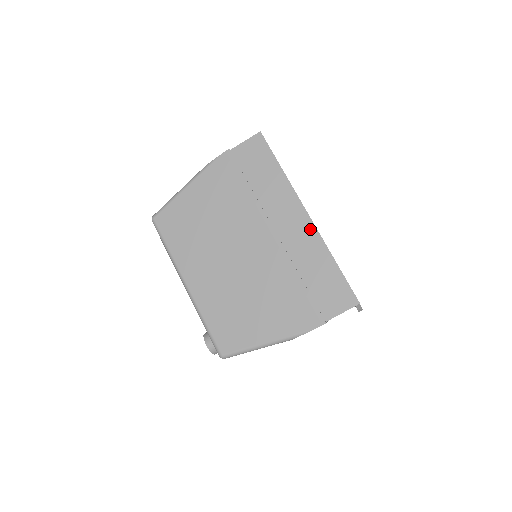
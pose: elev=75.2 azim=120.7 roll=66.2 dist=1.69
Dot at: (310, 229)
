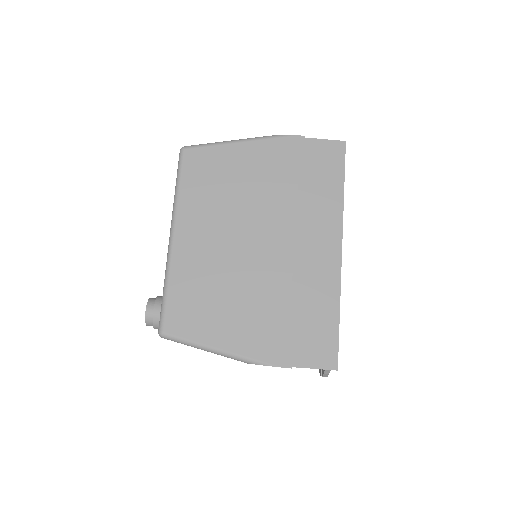
Dot at: (335, 265)
